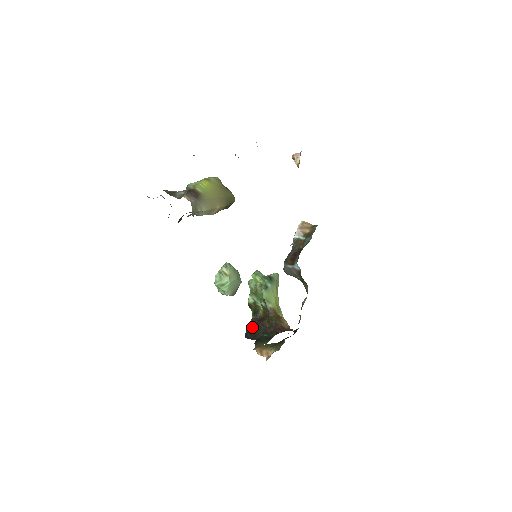
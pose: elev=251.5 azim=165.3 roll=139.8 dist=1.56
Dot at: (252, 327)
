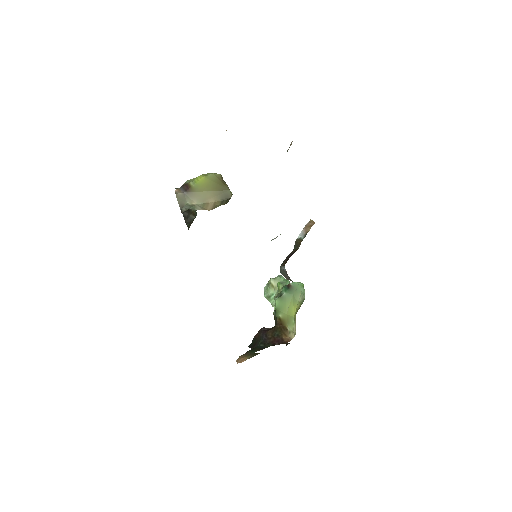
Dot at: (257, 336)
